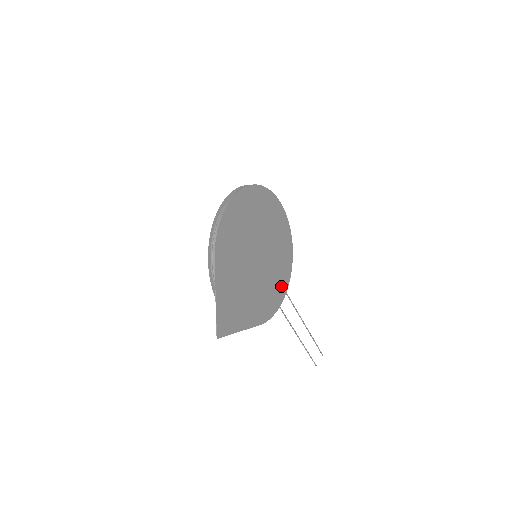
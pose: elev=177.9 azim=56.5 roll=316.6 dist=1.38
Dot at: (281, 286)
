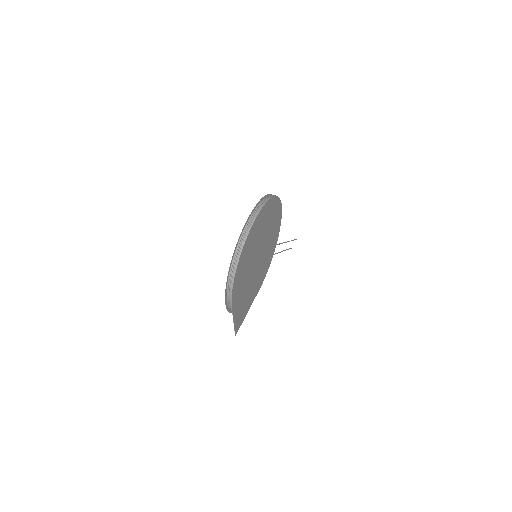
Dot at: (273, 248)
